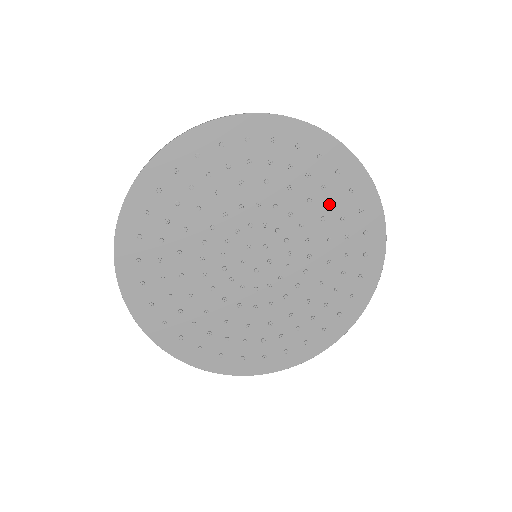
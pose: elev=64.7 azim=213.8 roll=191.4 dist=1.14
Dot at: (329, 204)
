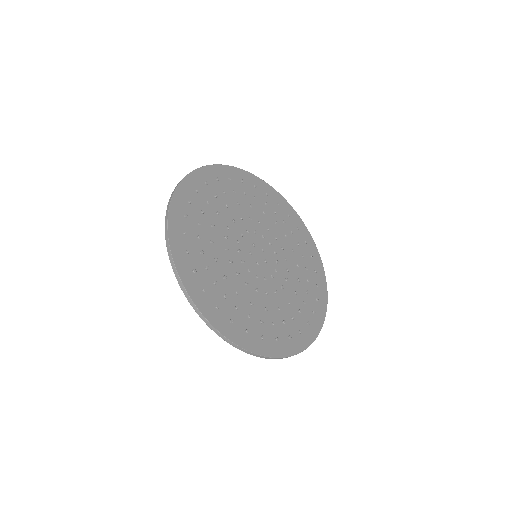
Dot at: (295, 244)
